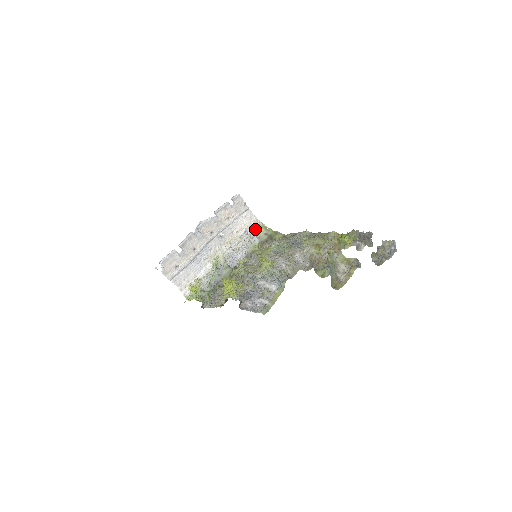
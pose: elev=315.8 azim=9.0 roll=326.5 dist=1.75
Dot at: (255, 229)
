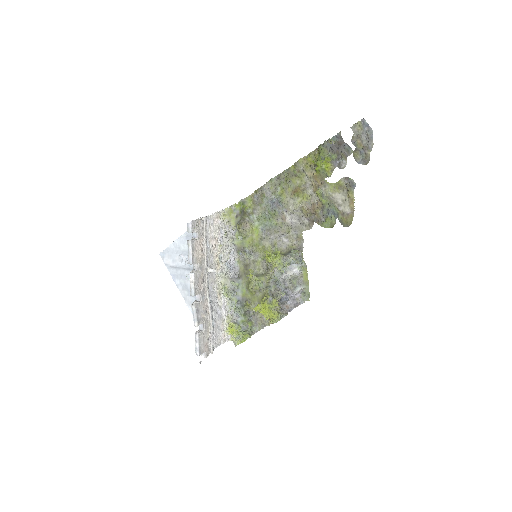
Dot at: (223, 222)
